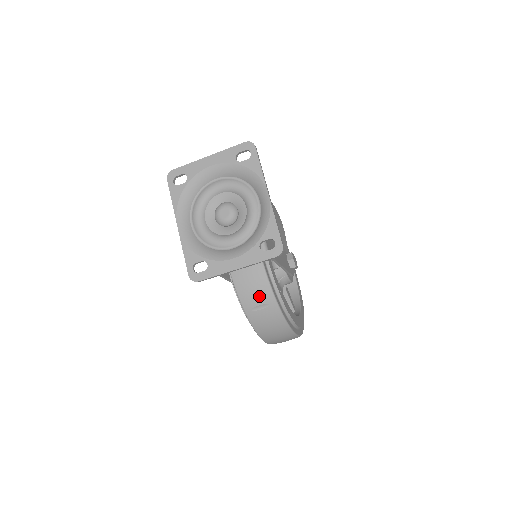
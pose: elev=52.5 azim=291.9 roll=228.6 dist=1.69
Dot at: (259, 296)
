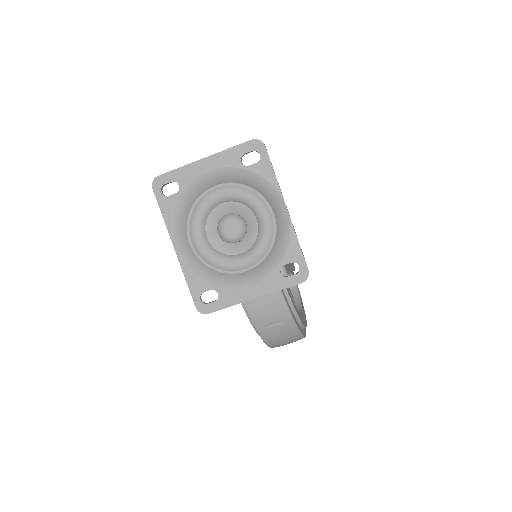
Dot at: (273, 314)
